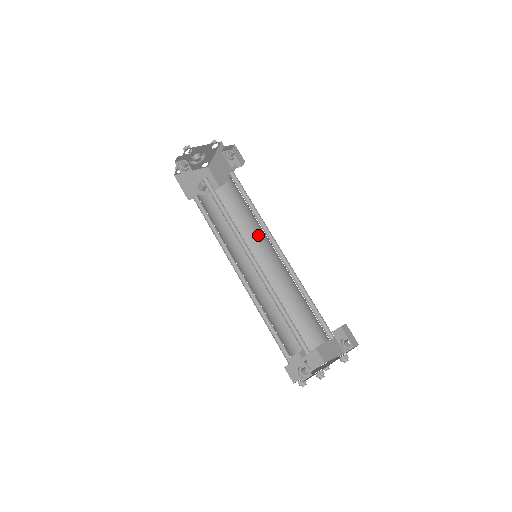
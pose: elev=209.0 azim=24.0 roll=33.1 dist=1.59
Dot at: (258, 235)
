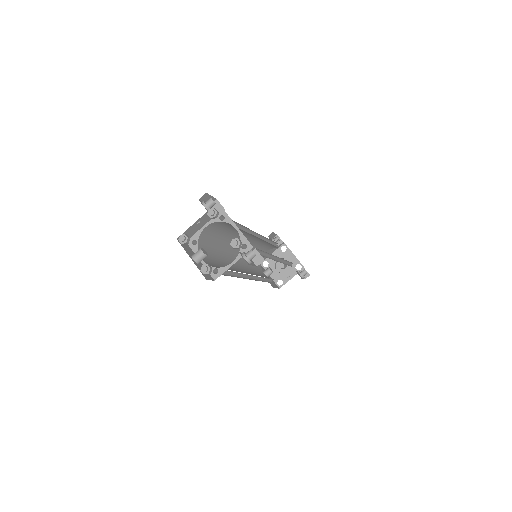
Dot at: occluded
